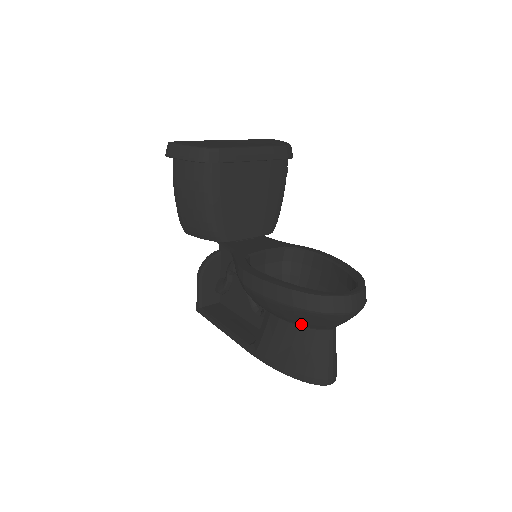
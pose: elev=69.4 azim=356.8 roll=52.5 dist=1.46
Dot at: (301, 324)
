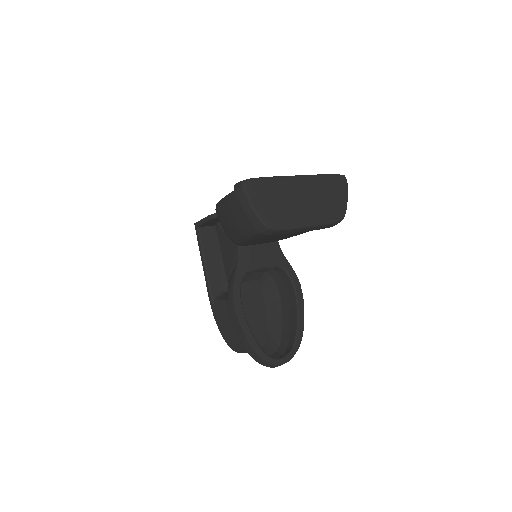
Dot at: occluded
